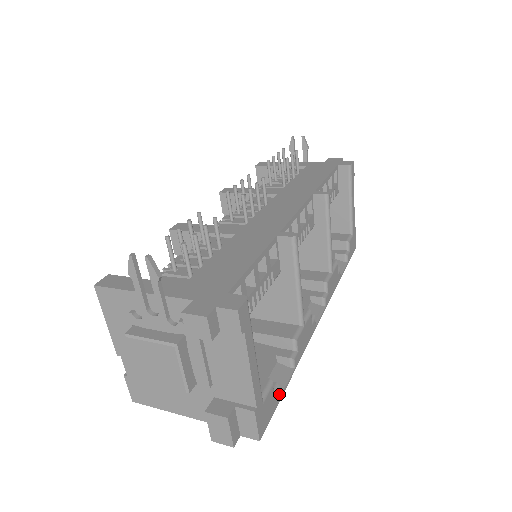
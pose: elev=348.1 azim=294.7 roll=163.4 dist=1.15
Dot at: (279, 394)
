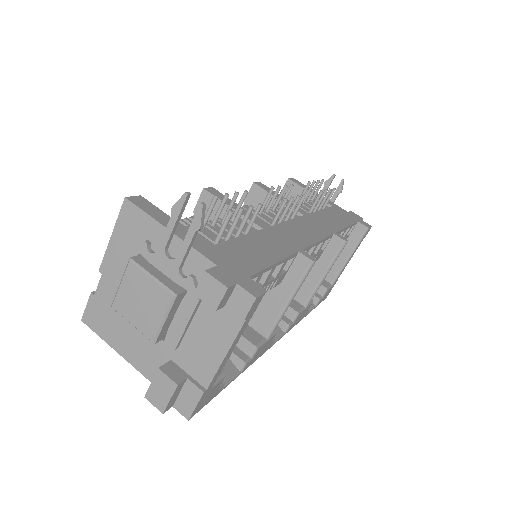
Dot at: (222, 388)
